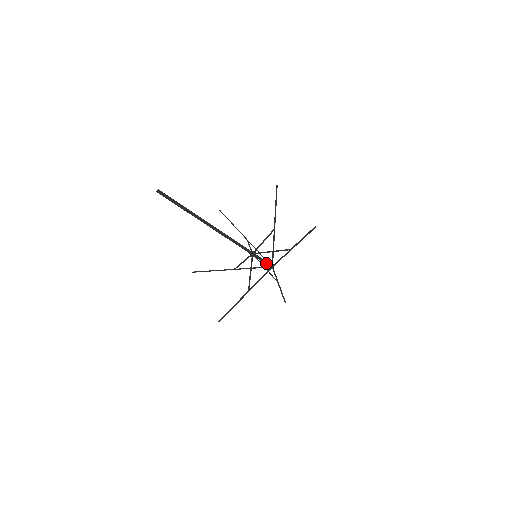
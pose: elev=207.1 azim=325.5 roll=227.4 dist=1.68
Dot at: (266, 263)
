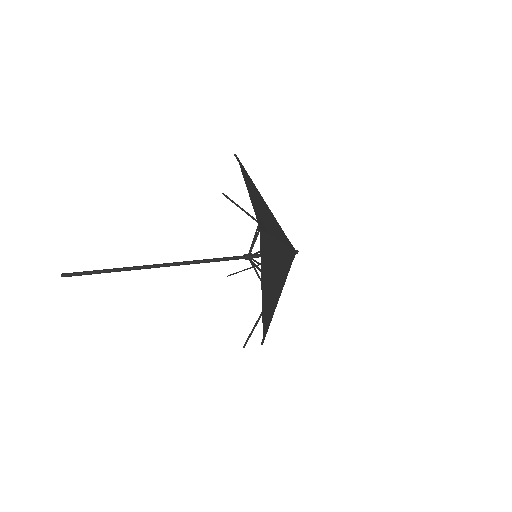
Dot at: occluded
